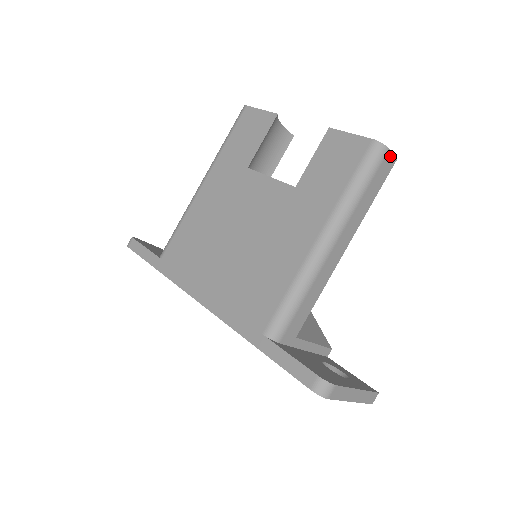
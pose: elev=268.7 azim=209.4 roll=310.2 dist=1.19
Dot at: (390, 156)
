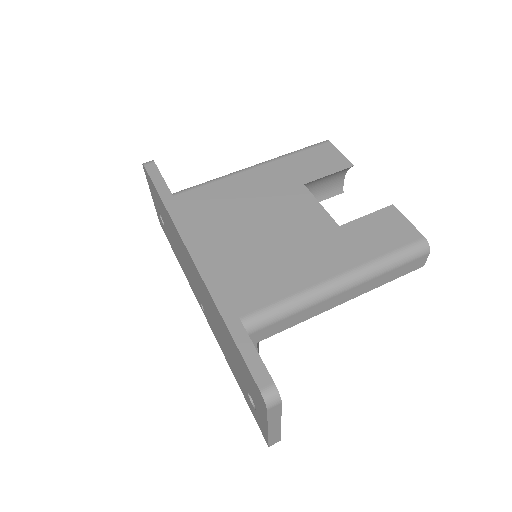
Dot at: (425, 259)
